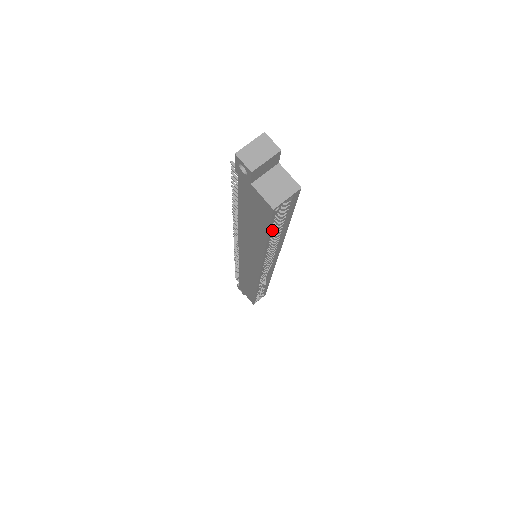
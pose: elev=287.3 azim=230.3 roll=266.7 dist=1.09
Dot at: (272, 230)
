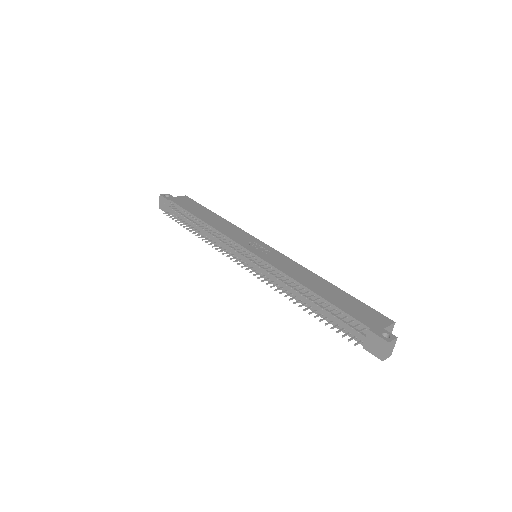
Dot at: occluded
